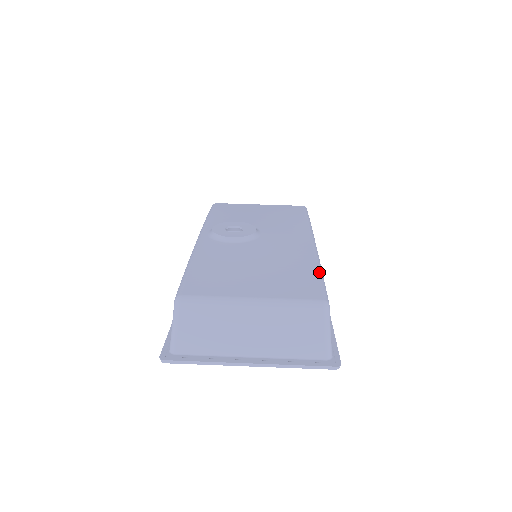
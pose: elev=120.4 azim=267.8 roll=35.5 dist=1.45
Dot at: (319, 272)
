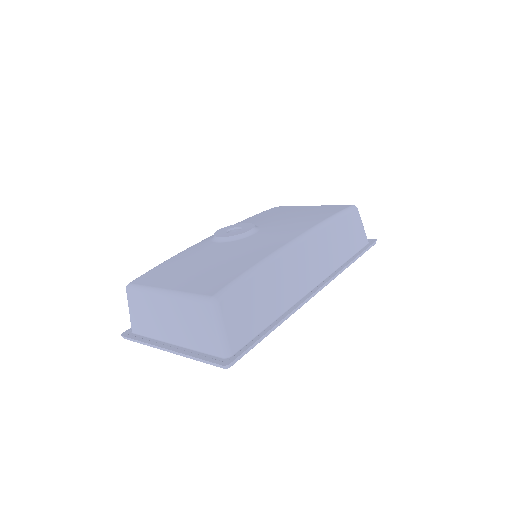
Dot at: (247, 271)
